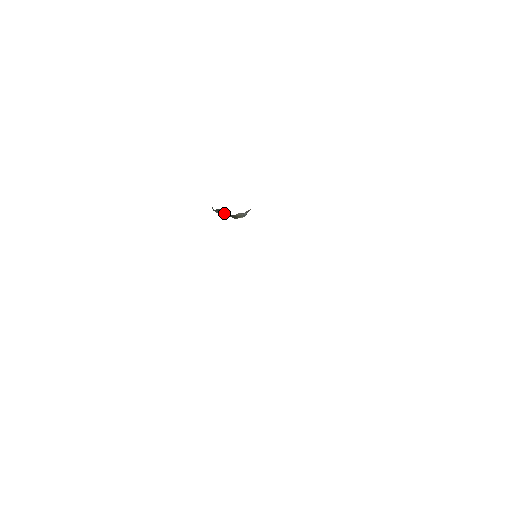
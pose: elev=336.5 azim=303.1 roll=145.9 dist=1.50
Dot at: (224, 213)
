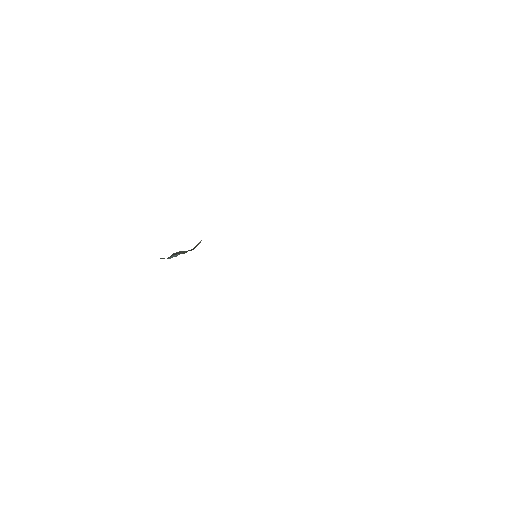
Dot at: (177, 254)
